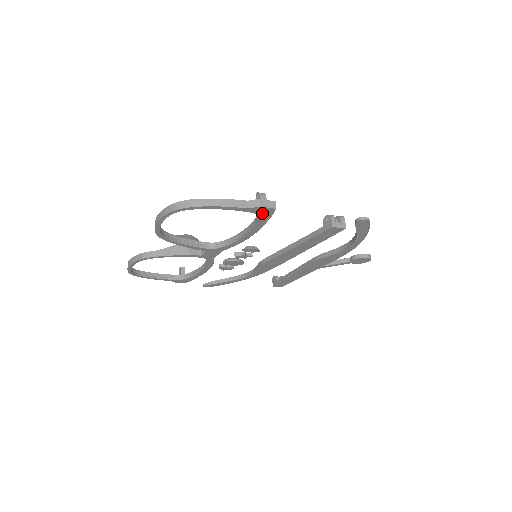
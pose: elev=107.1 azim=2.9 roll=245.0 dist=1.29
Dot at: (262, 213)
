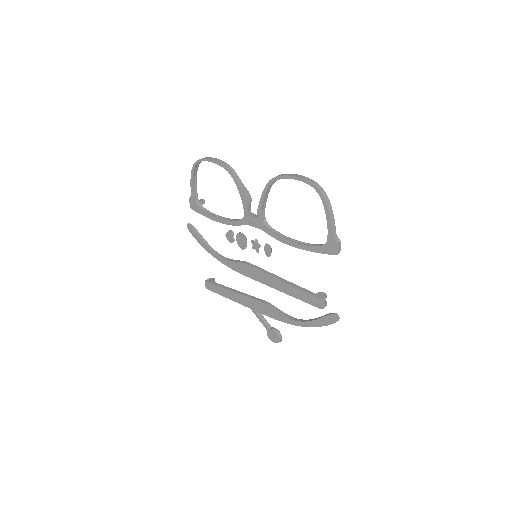
Dot at: (328, 247)
